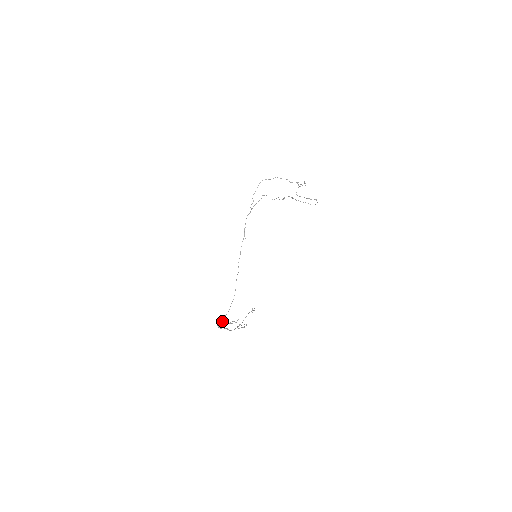
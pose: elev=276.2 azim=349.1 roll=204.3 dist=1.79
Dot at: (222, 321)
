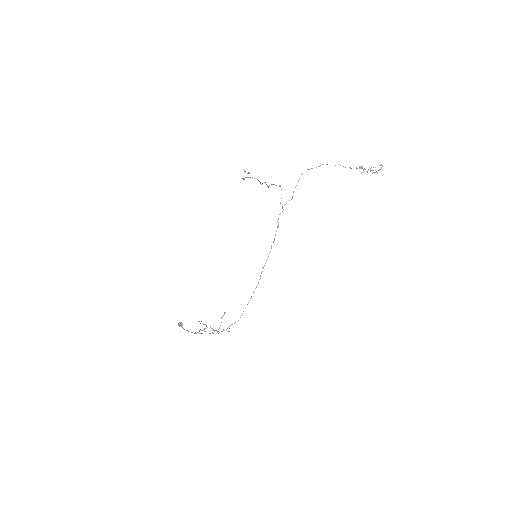
Dot at: occluded
